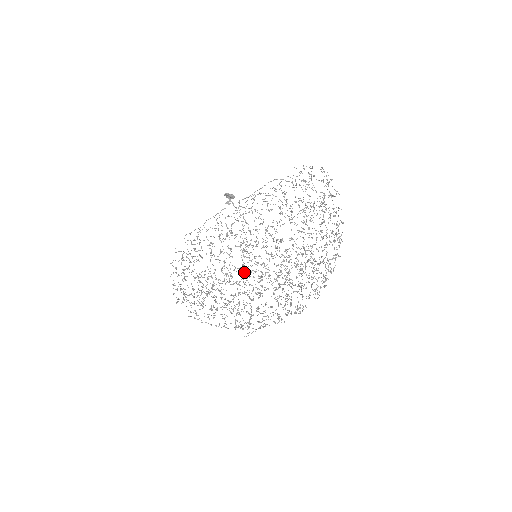
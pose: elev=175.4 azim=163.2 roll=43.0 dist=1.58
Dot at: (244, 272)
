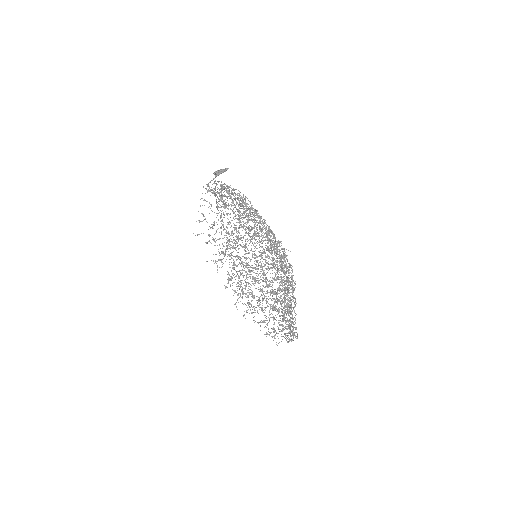
Dot at: occluded
